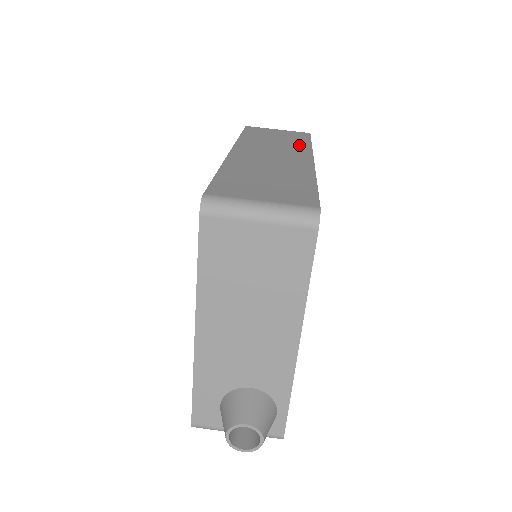
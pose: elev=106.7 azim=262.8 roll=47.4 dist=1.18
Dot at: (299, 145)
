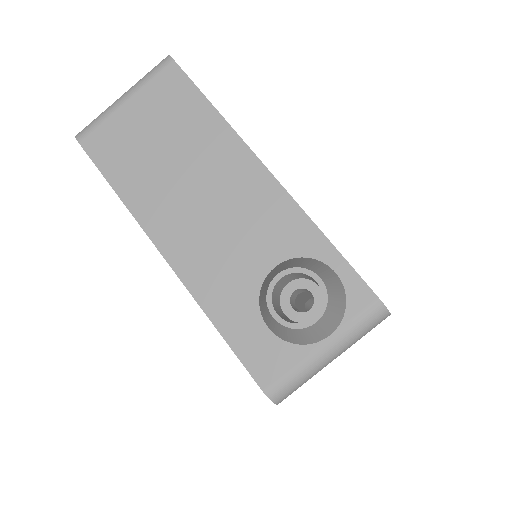
Dot at: occluded
